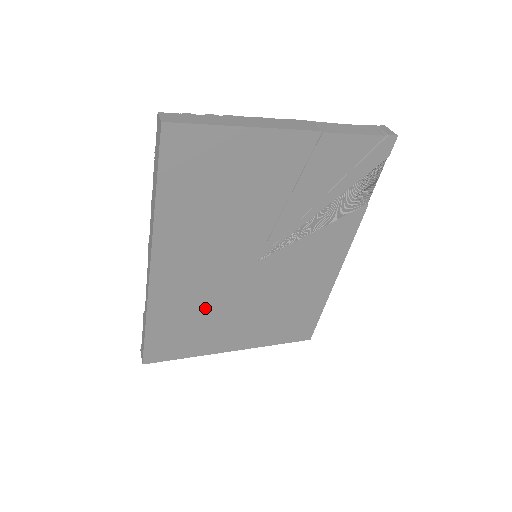
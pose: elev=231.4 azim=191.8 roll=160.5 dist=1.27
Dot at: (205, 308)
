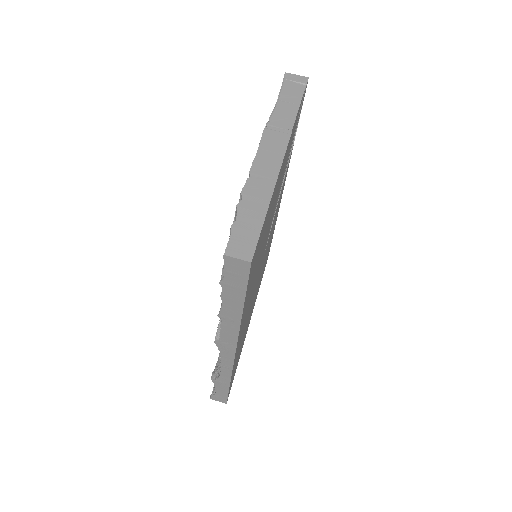
Dot at: (246, 325)
